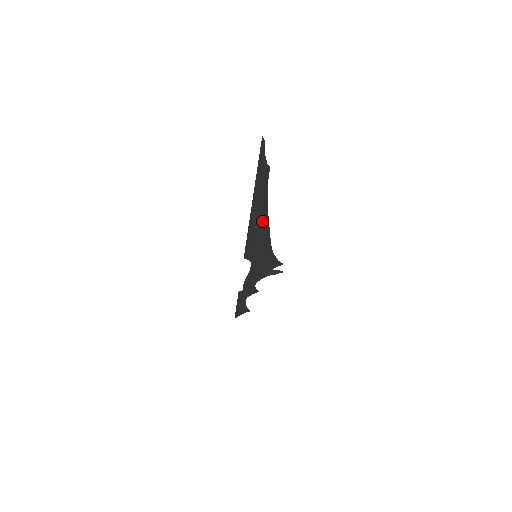
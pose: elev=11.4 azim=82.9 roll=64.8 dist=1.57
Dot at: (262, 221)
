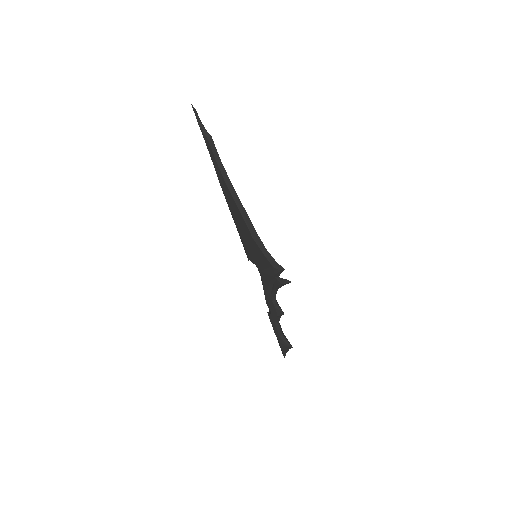
Dot at: (234, 204)
